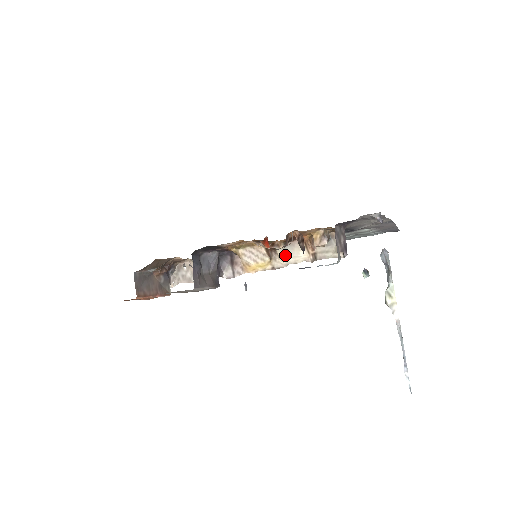
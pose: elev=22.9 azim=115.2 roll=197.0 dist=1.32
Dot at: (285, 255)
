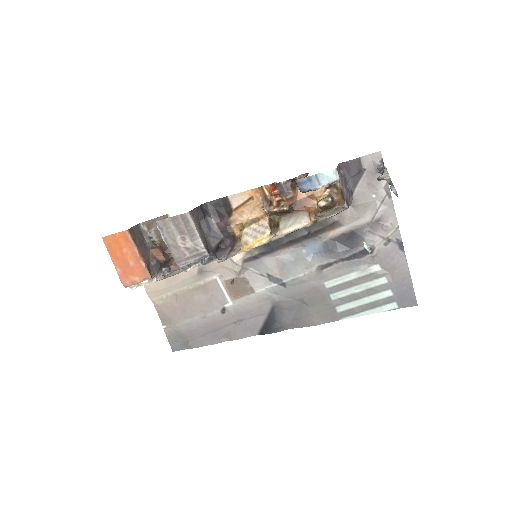
Dot at: (286, 226)
